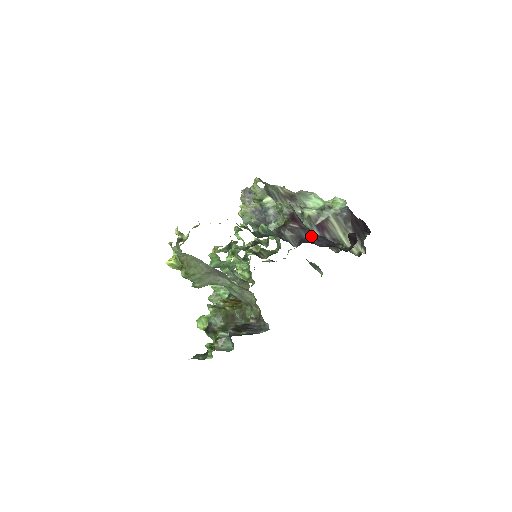
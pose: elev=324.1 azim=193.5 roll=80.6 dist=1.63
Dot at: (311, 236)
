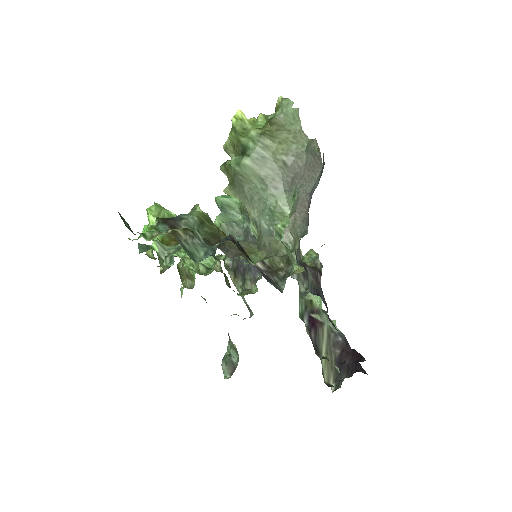
Dot at: occluded
